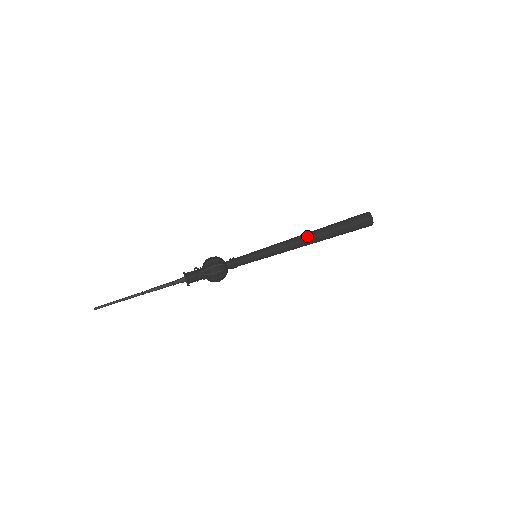
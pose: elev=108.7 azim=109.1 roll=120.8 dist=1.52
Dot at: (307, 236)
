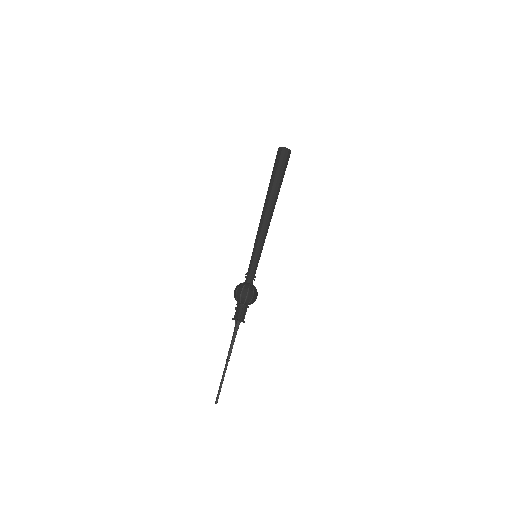
Dot at: (268, 208)
